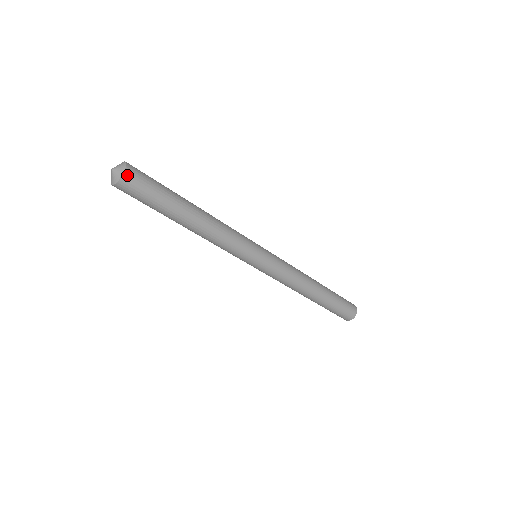
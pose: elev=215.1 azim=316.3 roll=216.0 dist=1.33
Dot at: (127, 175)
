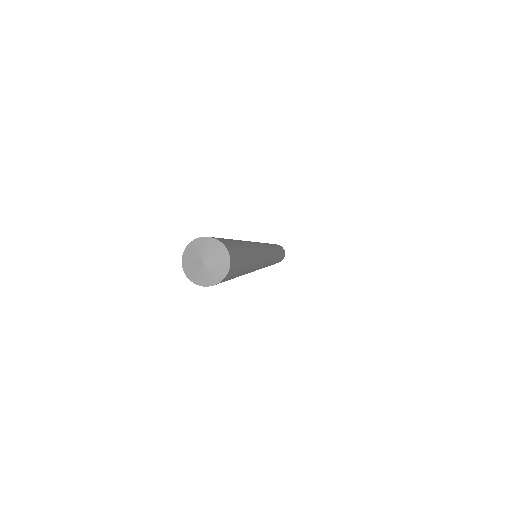
Dot at: (225, 278)
